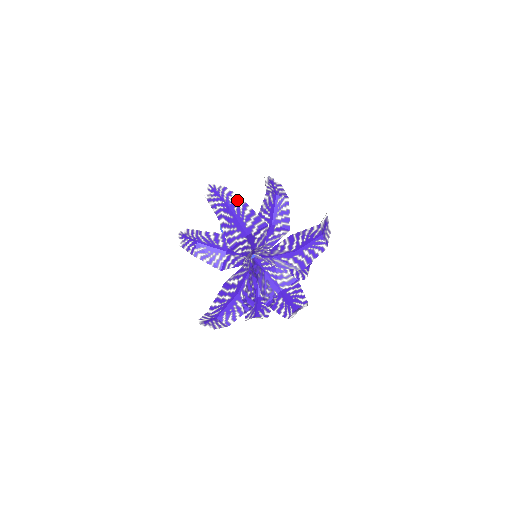
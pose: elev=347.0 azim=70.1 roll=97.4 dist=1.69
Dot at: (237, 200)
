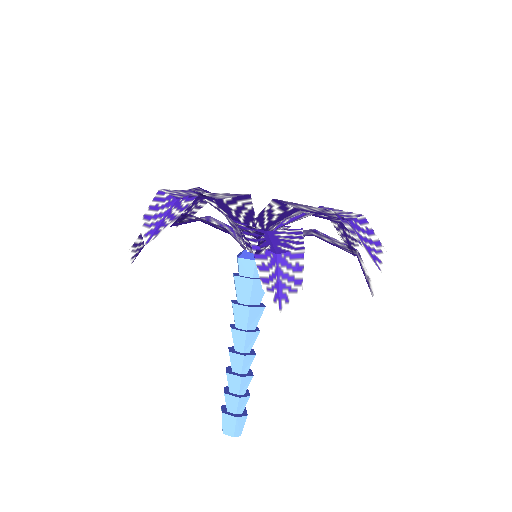
Dot at: occluded
